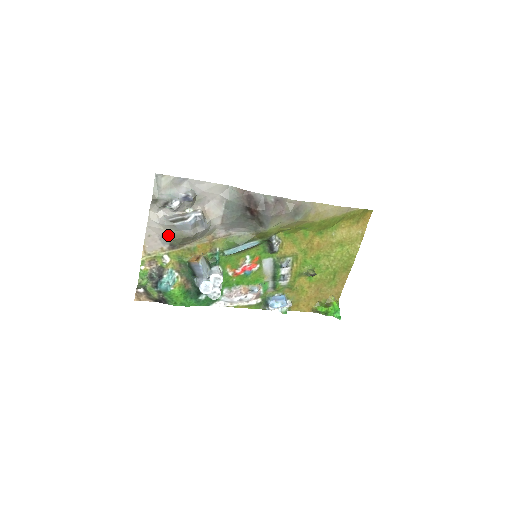
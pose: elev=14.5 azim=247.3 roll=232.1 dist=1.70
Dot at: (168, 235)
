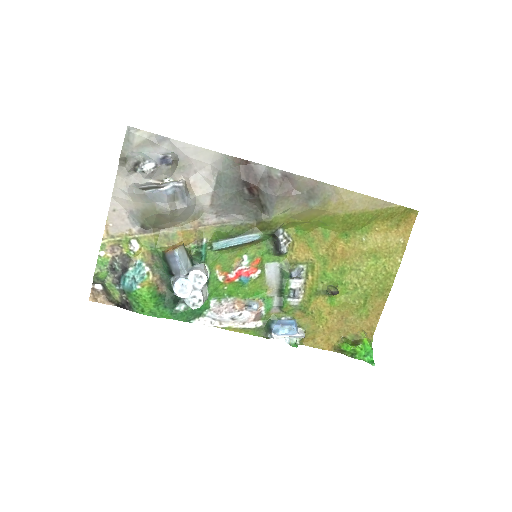
Dot at: (138, 211)
